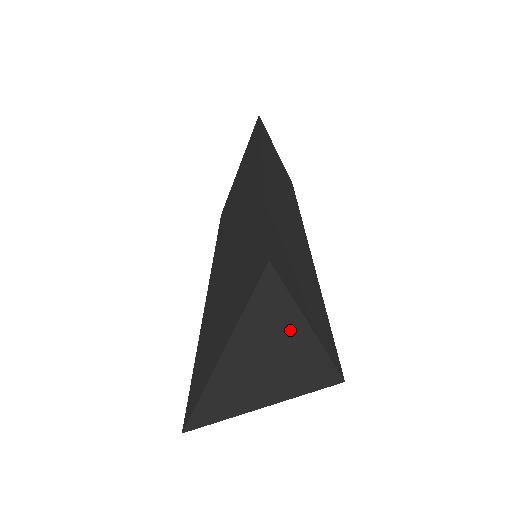
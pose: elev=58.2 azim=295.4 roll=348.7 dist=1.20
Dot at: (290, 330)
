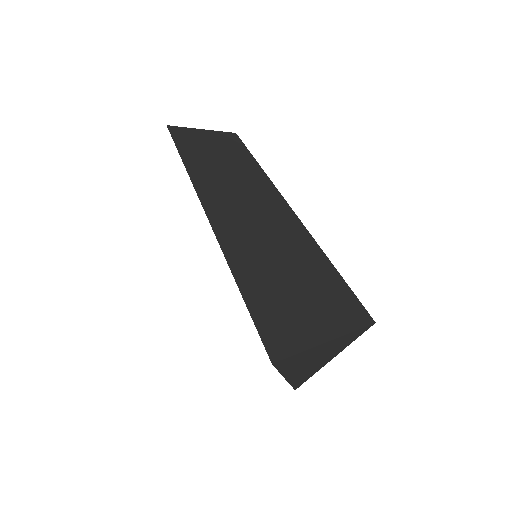
Dot at: (316, 351)
